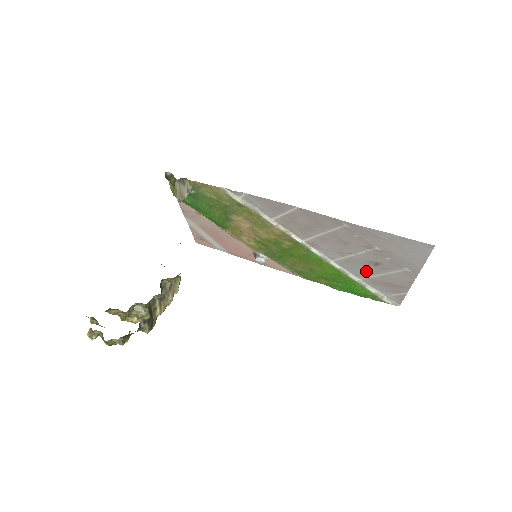
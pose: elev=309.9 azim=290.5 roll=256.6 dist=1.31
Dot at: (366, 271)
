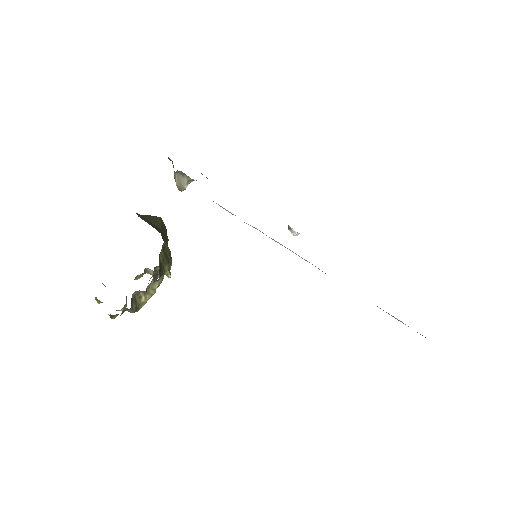
Dot at: occluded
